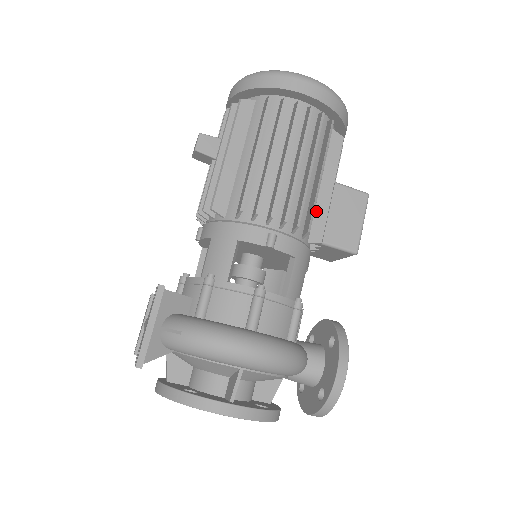
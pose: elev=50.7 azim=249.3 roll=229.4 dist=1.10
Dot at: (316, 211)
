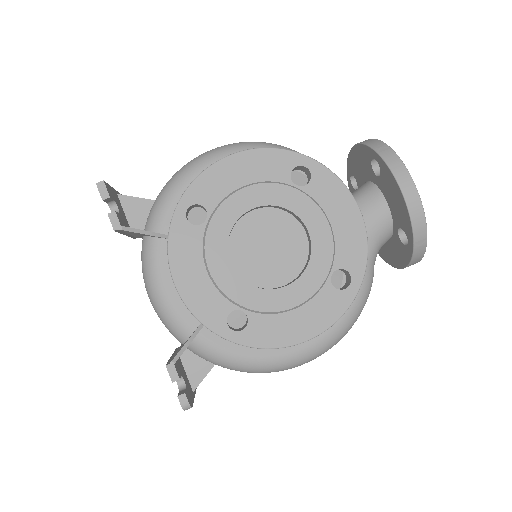
Dot at: occluded
